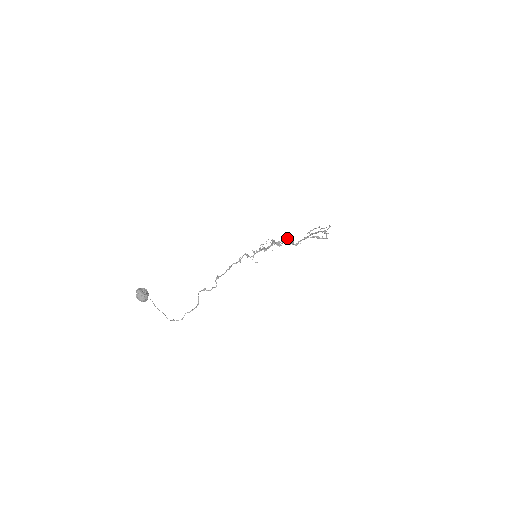
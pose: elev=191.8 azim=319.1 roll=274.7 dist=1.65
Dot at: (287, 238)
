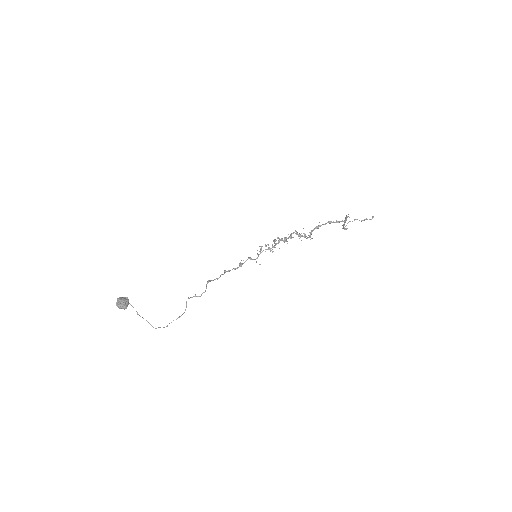
Dot at: (294, 232)
